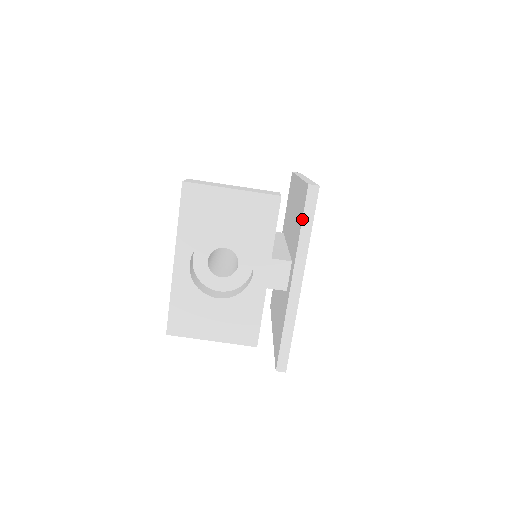
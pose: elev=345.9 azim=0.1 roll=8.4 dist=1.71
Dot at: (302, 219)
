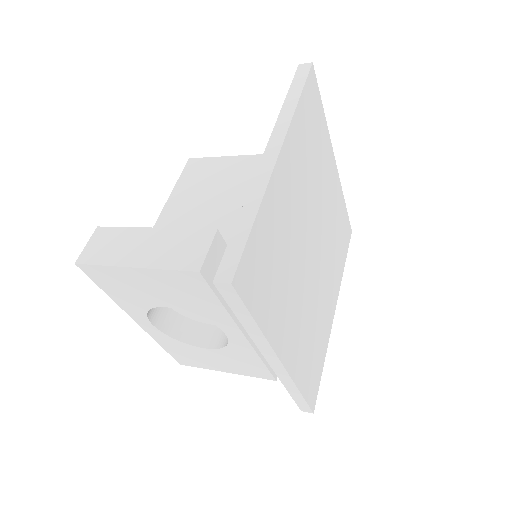
Dot at: (235, 315)
